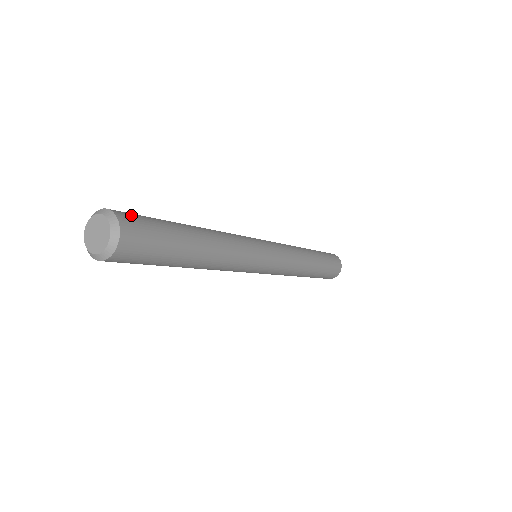
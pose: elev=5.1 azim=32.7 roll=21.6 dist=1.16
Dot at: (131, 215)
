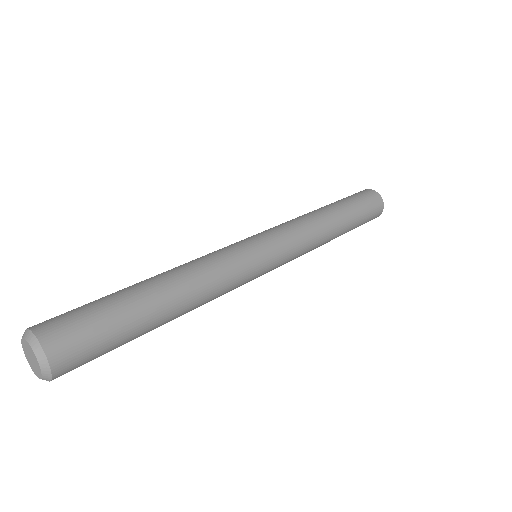
Dot at: (75, 353)
